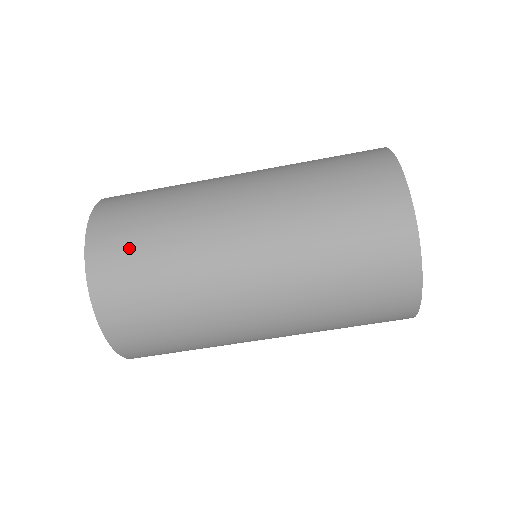
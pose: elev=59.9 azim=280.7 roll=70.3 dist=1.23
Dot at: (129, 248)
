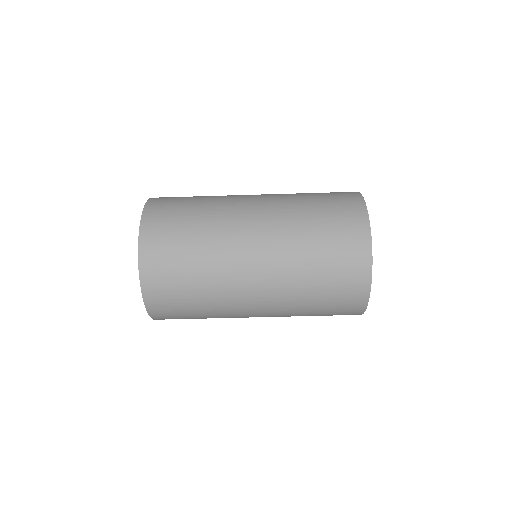
Dot at: (173, 223)
